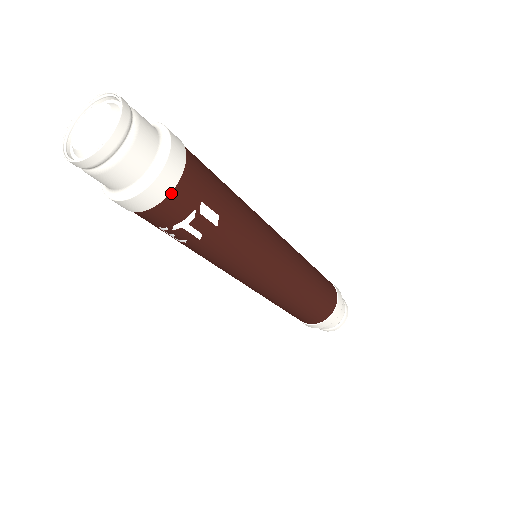
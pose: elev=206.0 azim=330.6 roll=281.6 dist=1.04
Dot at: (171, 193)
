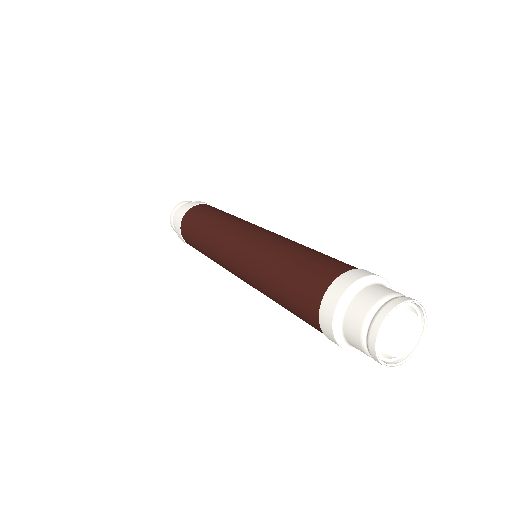
Dot at: occluded
